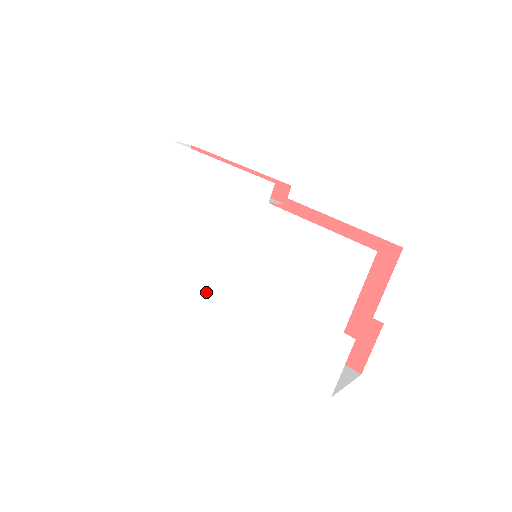
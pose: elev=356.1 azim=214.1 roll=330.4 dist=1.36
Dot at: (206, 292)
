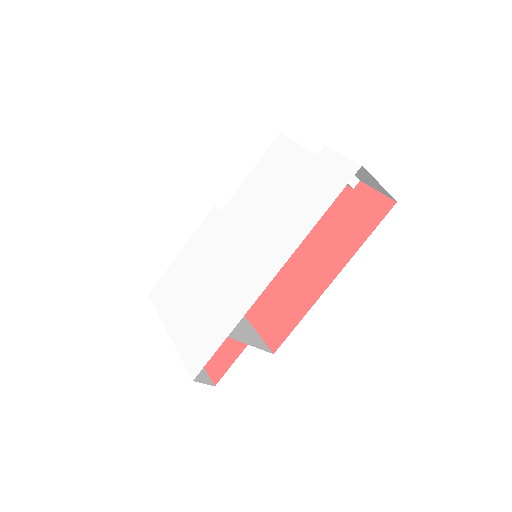
Dot at: (244, 289)
